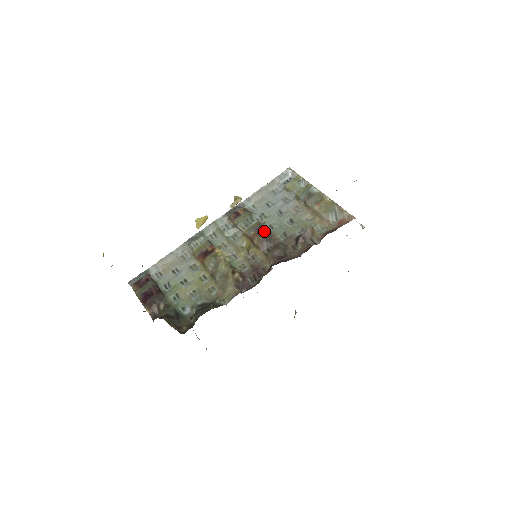
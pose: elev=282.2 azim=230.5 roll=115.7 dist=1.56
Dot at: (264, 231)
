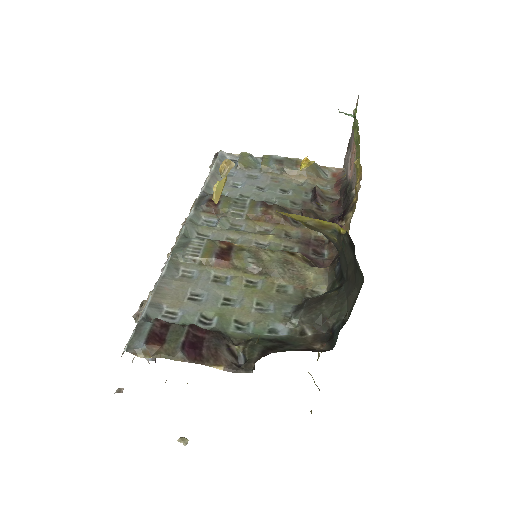
Dot at: occluded
